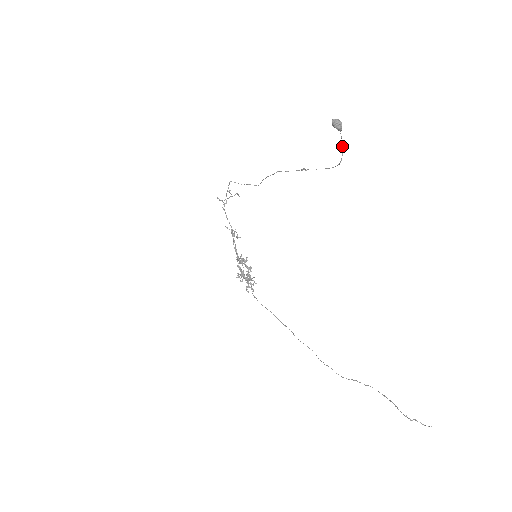
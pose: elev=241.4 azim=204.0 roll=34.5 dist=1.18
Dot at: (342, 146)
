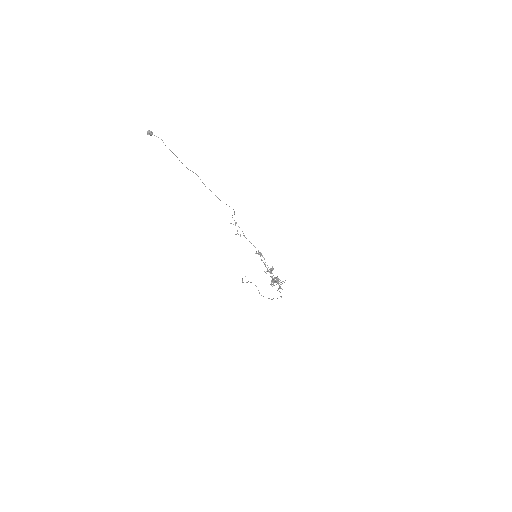
Dot at: occluded
